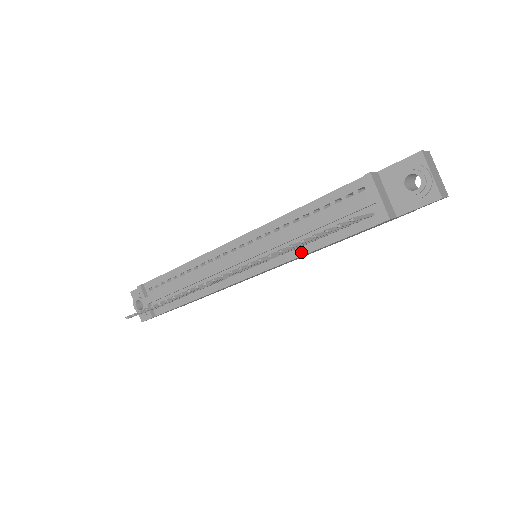
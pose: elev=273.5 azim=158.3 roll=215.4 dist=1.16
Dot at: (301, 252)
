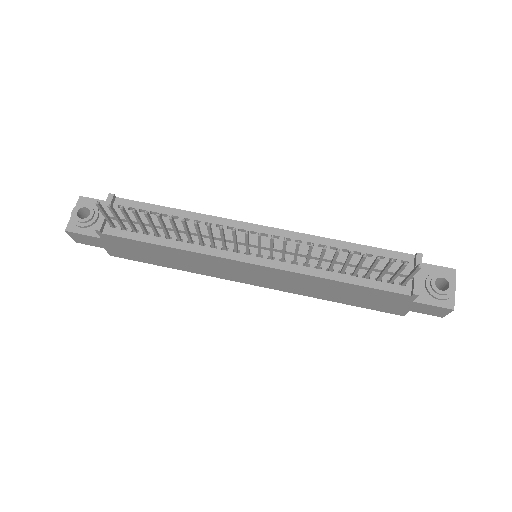
Dot at: (321, 274)
